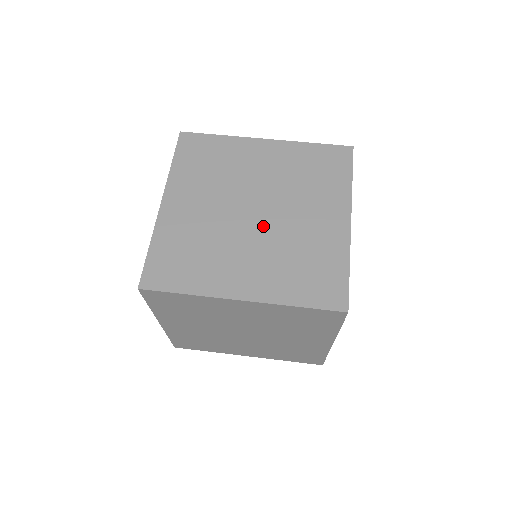
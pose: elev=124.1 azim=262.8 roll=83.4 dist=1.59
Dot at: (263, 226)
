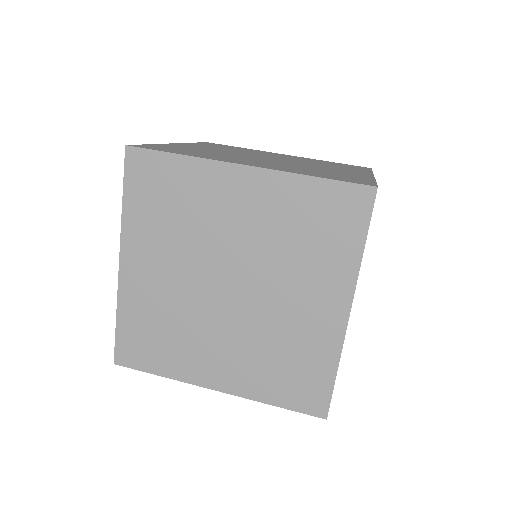
Dot at: (239, 308)
